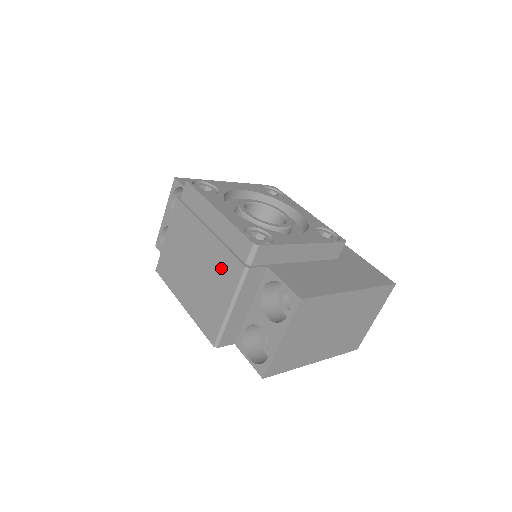
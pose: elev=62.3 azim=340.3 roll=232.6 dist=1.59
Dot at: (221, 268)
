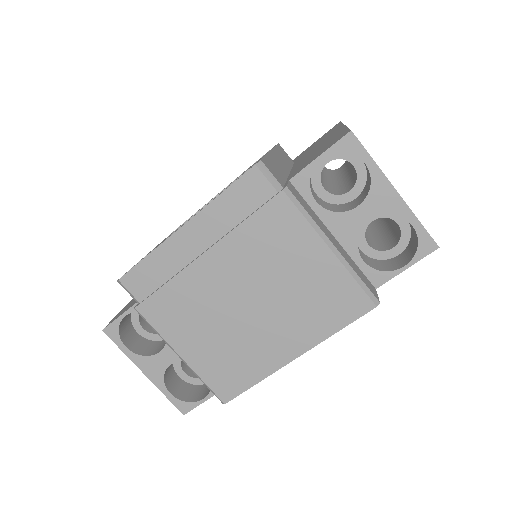
Dot at: (269, 244)
